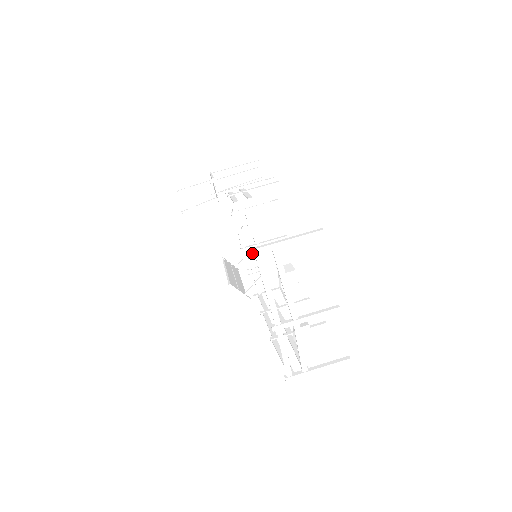
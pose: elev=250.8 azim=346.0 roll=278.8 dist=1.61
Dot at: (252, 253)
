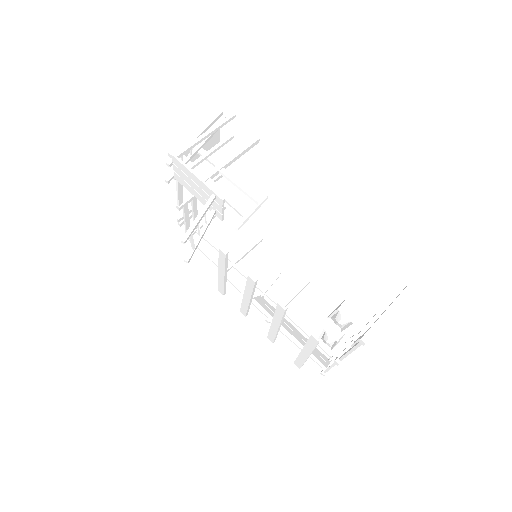
Dot at: occluded
